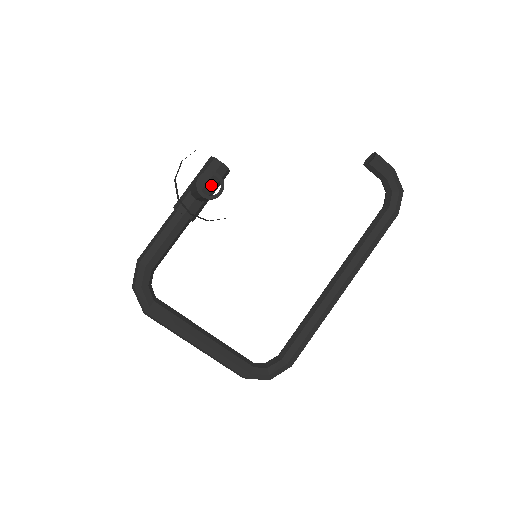
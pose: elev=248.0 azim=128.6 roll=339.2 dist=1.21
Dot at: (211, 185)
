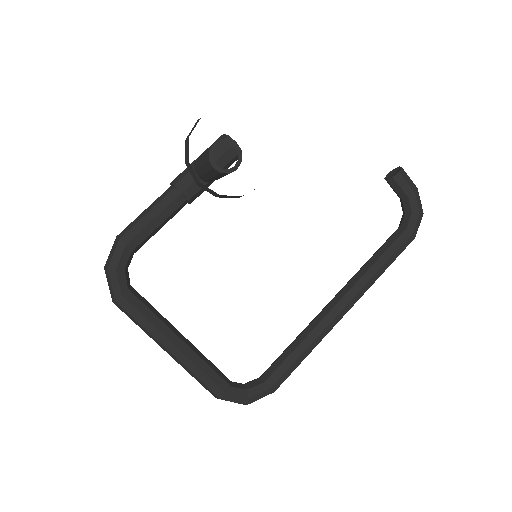
Dot at: (219, 165)
